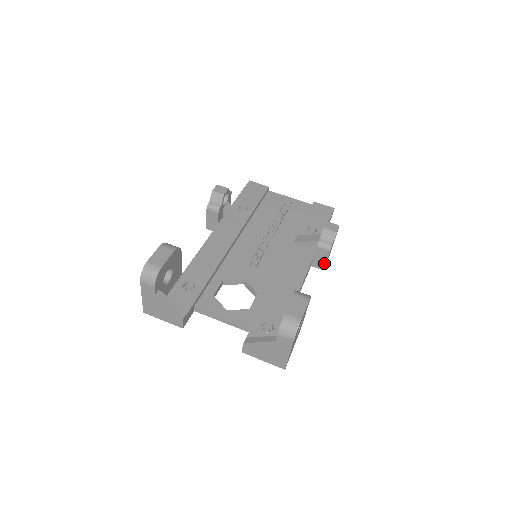
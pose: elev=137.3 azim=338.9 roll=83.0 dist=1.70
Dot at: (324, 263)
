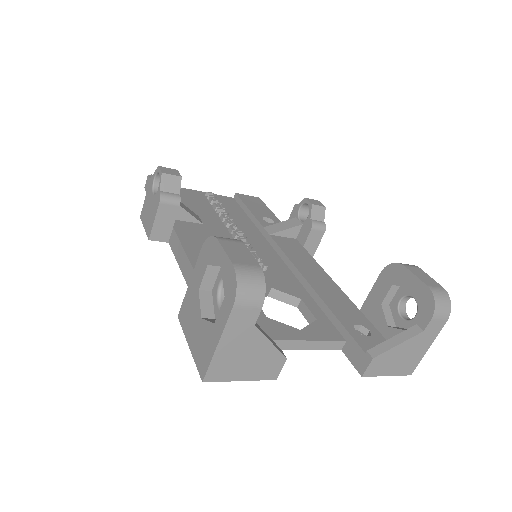
Dot at: (314, 250)
